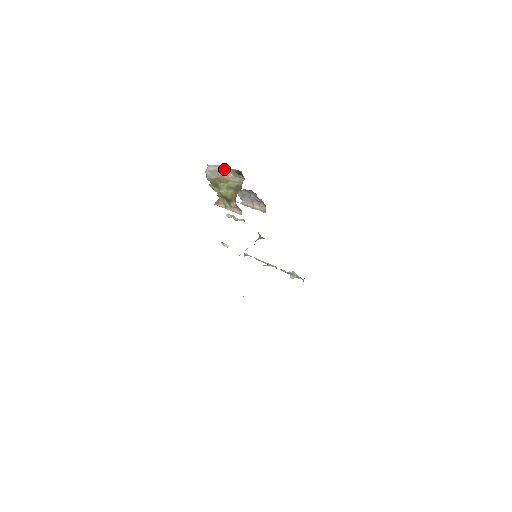
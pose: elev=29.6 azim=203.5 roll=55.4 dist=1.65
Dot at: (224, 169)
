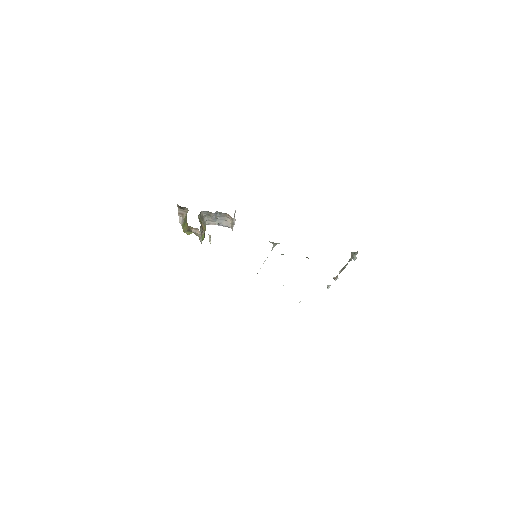
Dot at: (180, 215)
